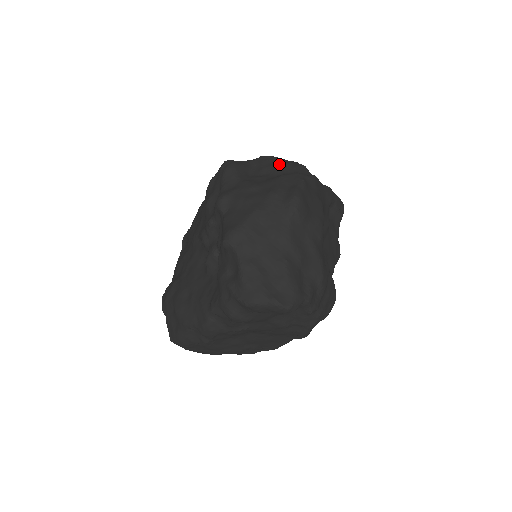
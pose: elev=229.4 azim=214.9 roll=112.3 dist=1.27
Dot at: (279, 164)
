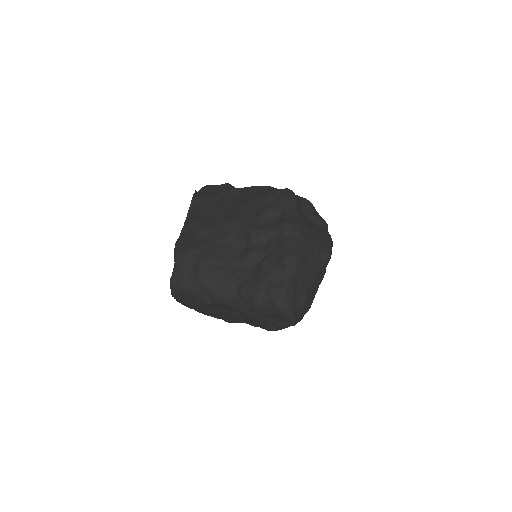
Dot at: (319, 217)
